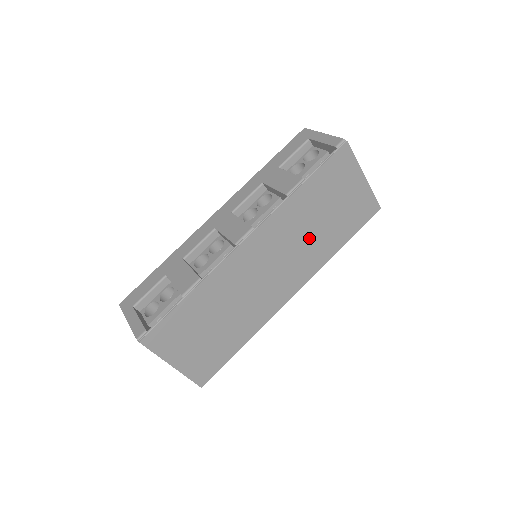
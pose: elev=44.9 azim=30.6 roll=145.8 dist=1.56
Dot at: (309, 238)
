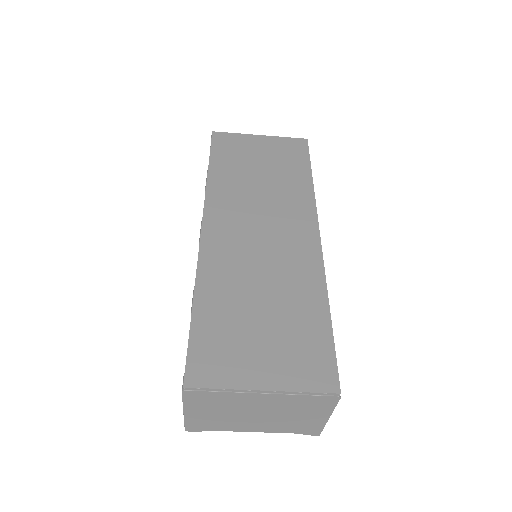
Dot at: (268, 192)
